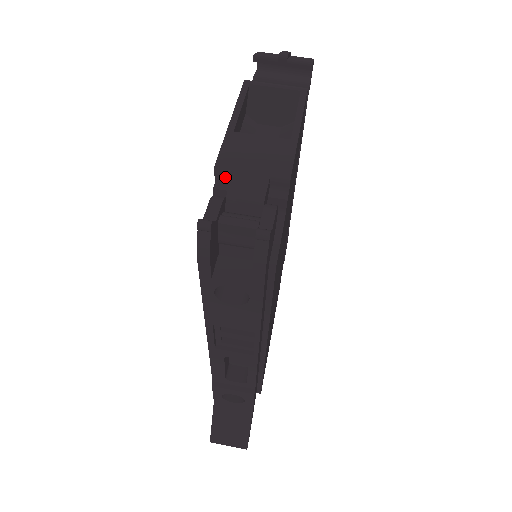
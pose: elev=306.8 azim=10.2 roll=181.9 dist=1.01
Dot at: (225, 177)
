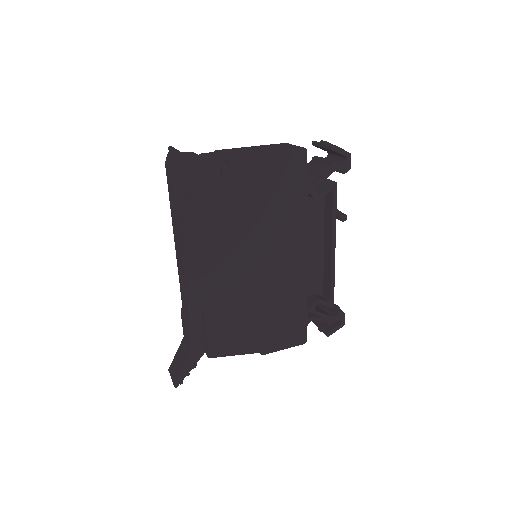
Dot at: occluded
